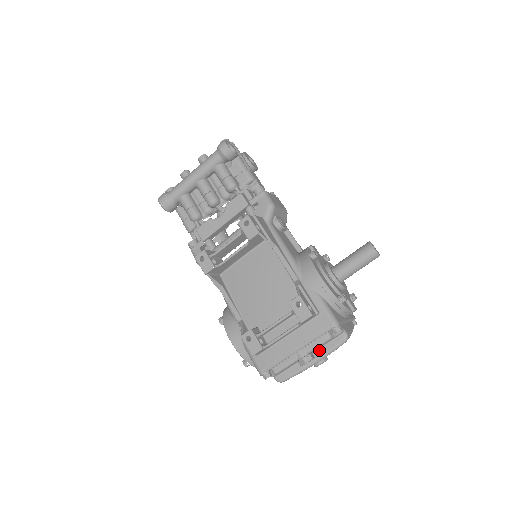
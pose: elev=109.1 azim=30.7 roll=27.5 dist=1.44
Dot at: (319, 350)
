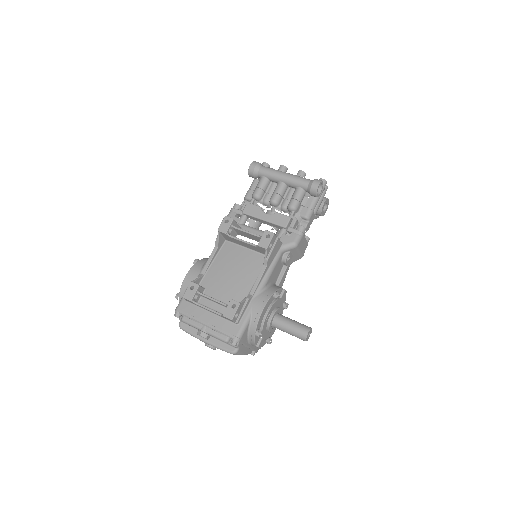
Dot at: (215, 339)
